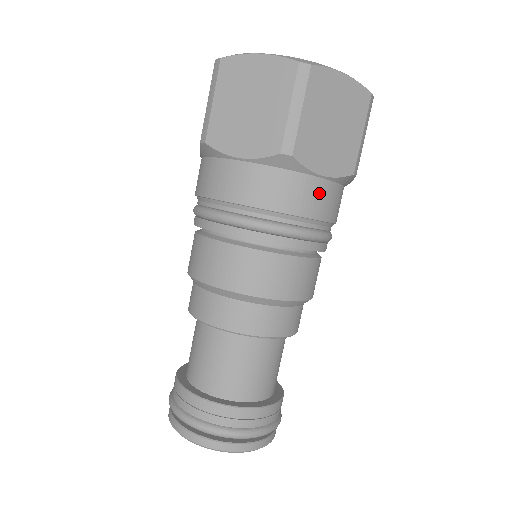
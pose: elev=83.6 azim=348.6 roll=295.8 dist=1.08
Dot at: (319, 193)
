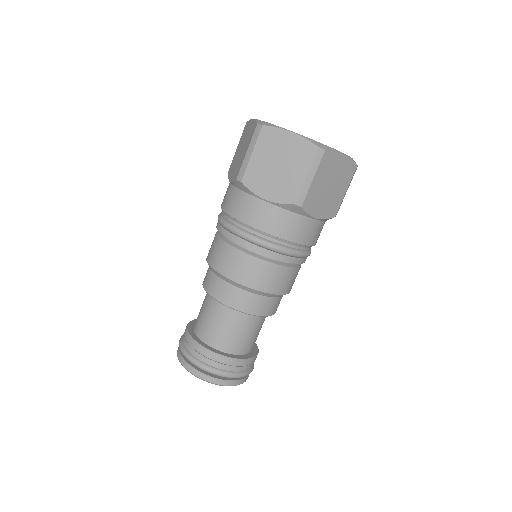
Dot at: (262, 211)
